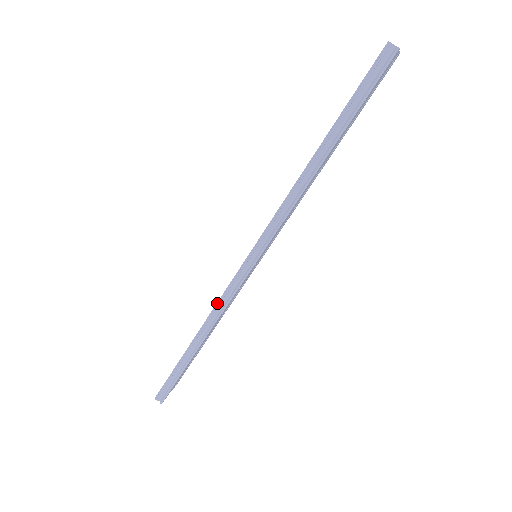
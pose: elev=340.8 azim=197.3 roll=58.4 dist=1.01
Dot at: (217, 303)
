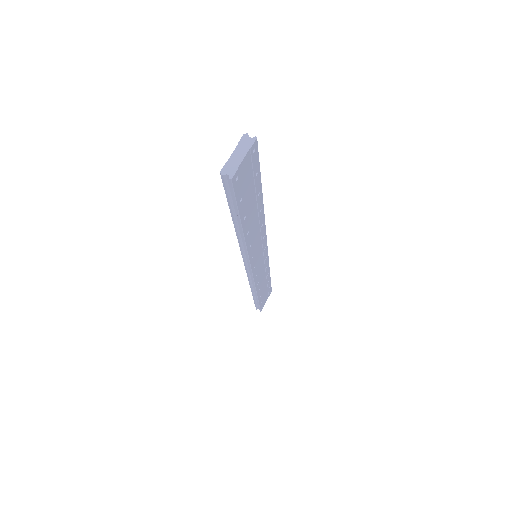
Dot at: occluded
